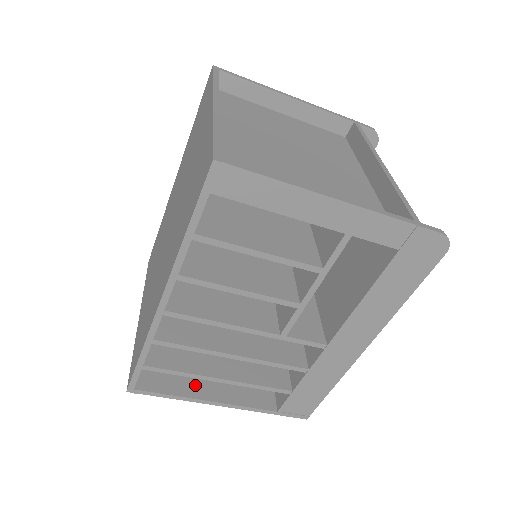
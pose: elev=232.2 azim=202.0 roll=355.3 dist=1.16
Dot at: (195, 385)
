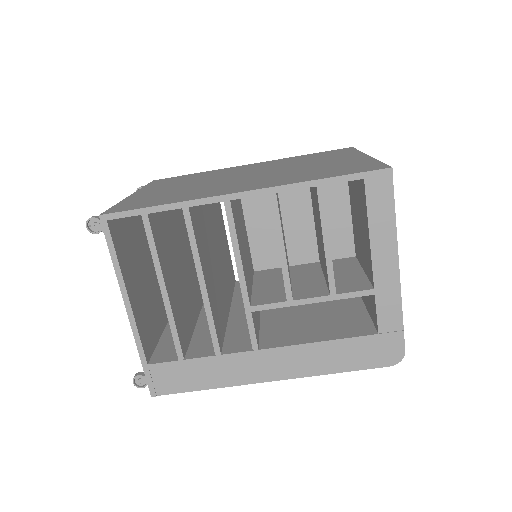
Dot at: (129, 276)
